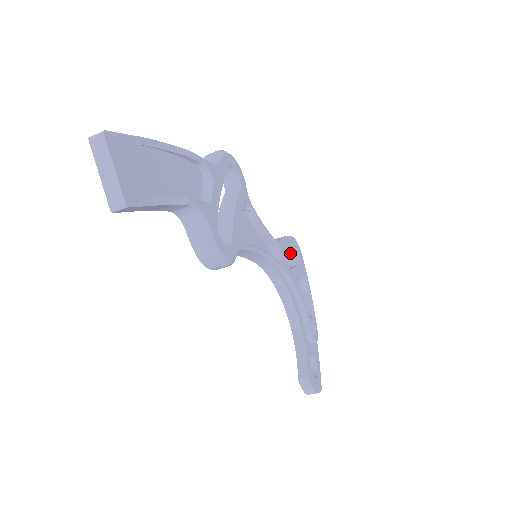
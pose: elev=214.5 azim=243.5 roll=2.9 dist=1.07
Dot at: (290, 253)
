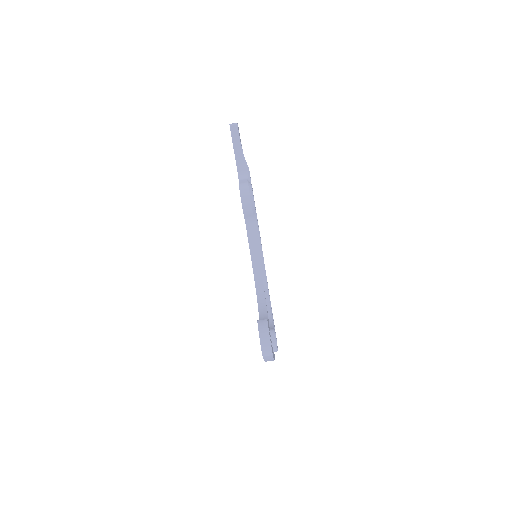
Dot at: occluded
